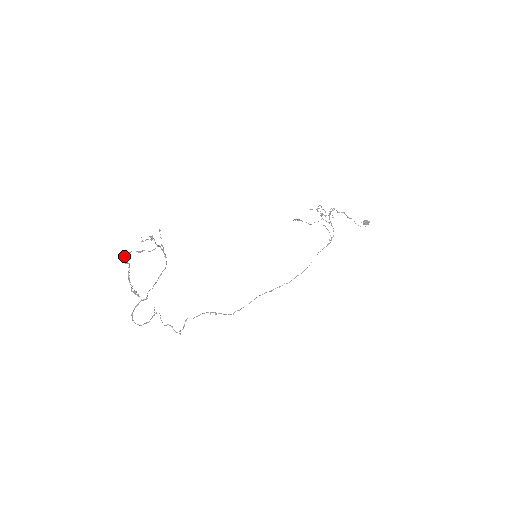
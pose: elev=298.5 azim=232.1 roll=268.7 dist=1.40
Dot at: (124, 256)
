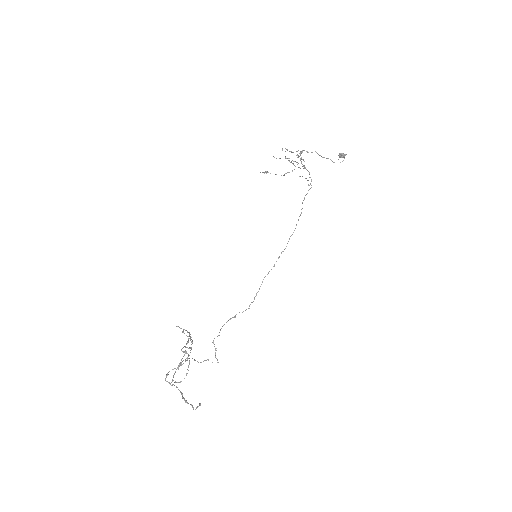
Dot at: (165, 379)
